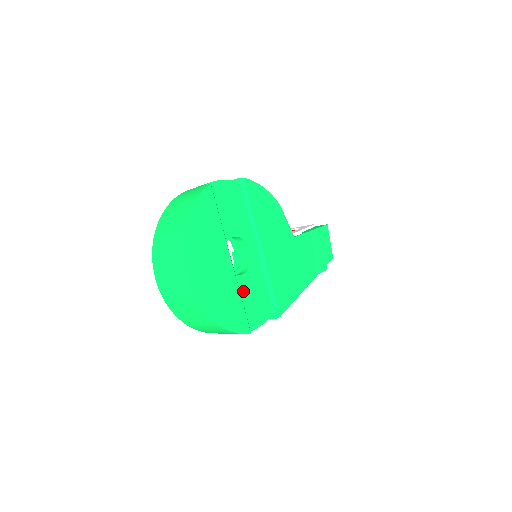
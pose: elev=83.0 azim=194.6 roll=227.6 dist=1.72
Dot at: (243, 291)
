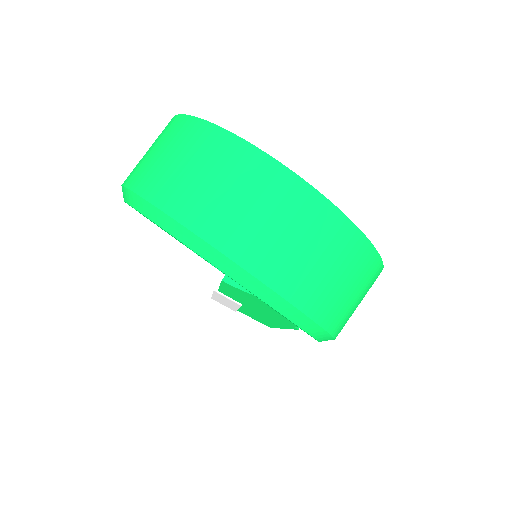
Dot at: occluded
